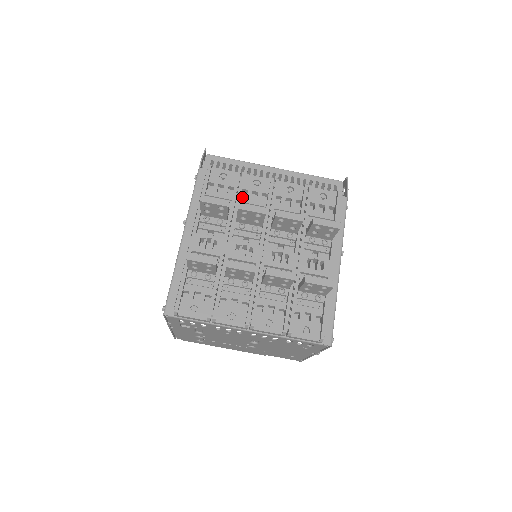
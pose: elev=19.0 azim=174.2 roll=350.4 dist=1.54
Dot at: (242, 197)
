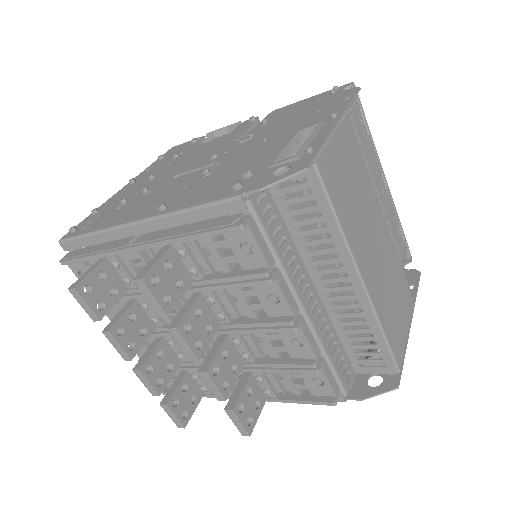
Dot at: occluded
